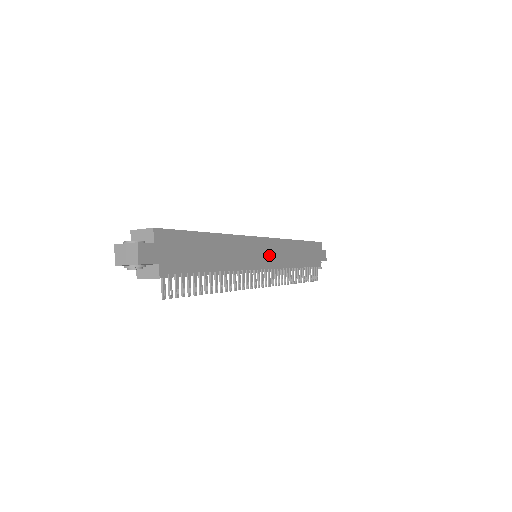
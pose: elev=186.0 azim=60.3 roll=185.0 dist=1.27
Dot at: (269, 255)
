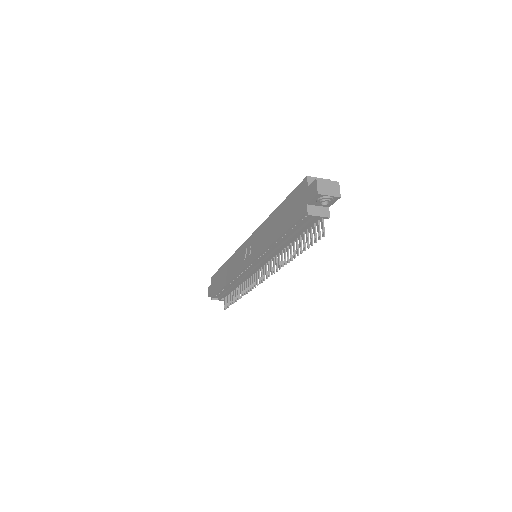
Dot at: occluded
